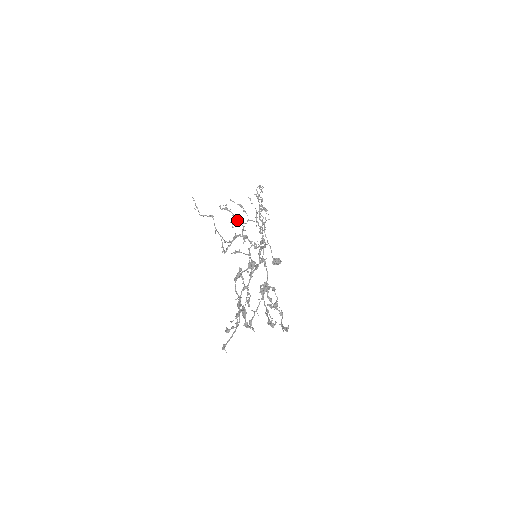
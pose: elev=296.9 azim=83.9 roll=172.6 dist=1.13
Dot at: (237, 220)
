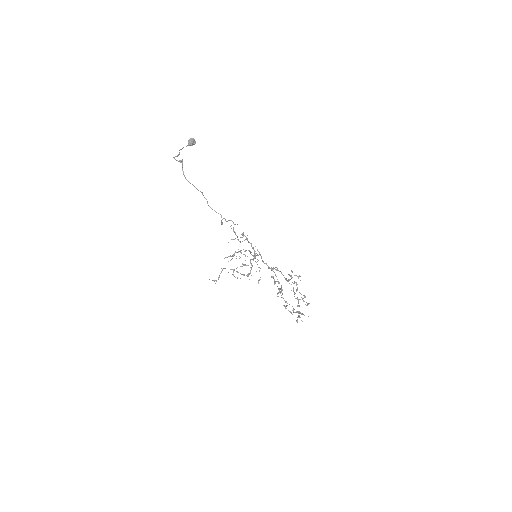
Dot at: occluded
